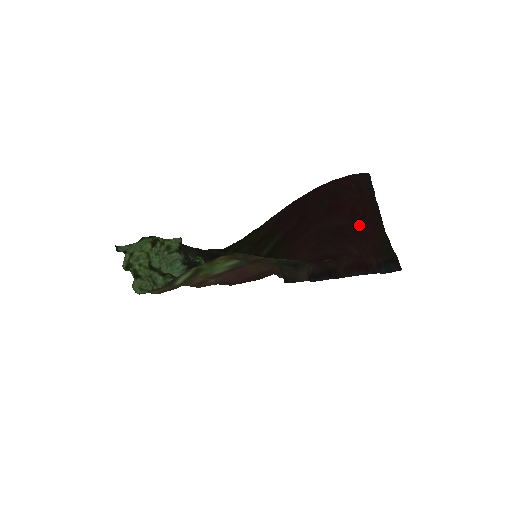
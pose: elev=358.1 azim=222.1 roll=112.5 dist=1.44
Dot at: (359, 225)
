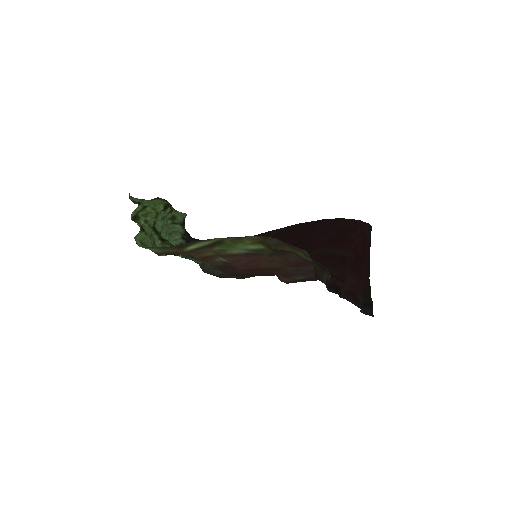
Dot at: (358, 262)
